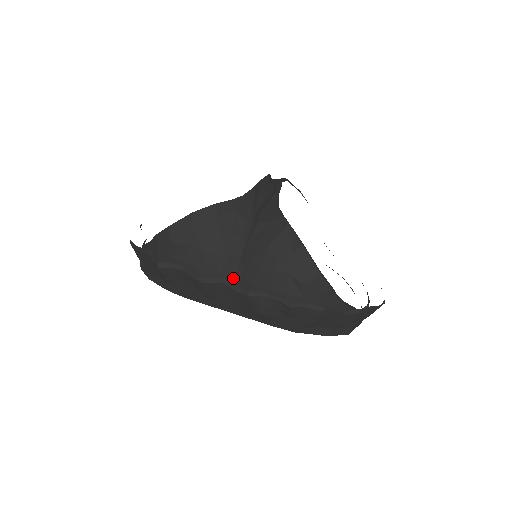
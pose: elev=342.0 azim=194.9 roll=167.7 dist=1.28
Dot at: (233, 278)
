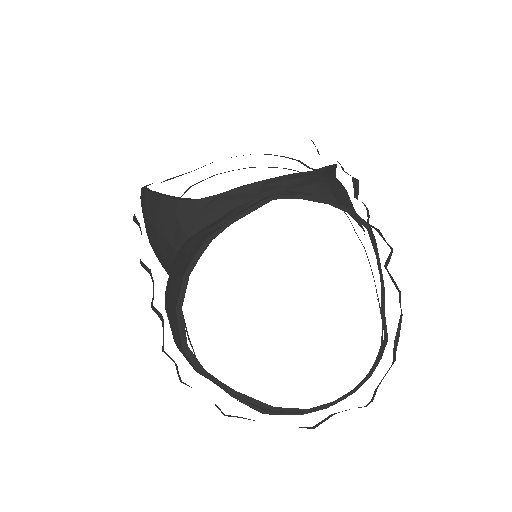
Dot at: occluded
